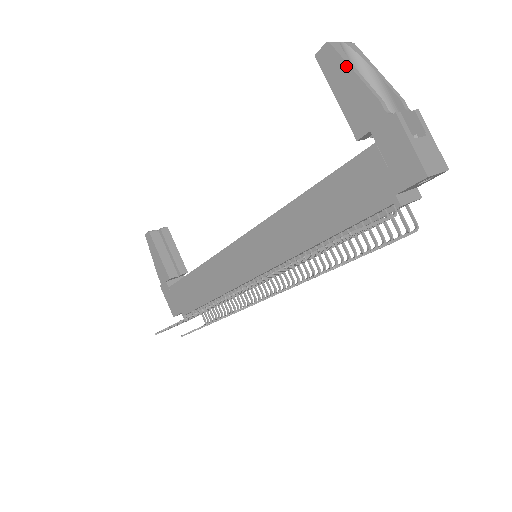
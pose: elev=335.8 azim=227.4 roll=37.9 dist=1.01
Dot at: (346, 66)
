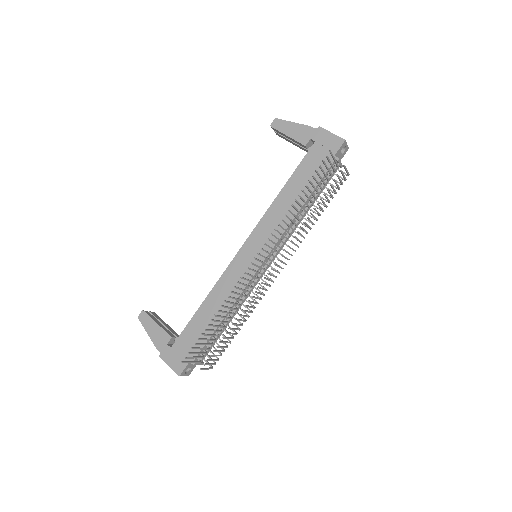
Dot at: (288, 122)
